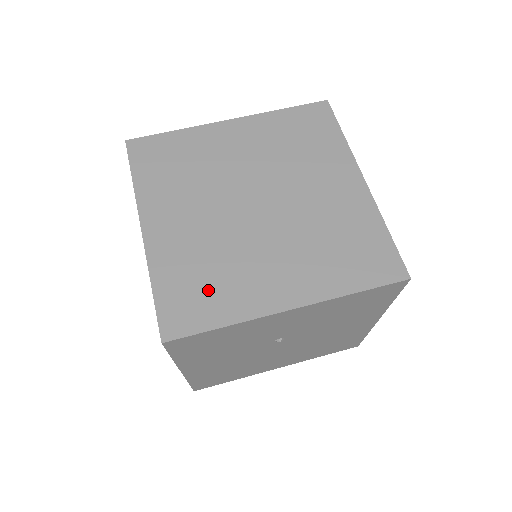
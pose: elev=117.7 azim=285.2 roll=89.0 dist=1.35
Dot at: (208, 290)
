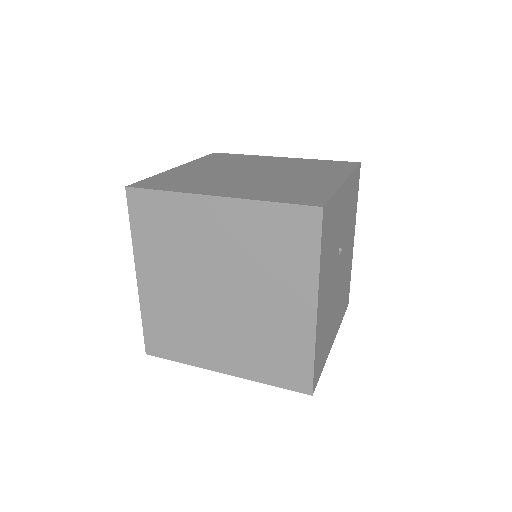
Dot at: (300, 191)
